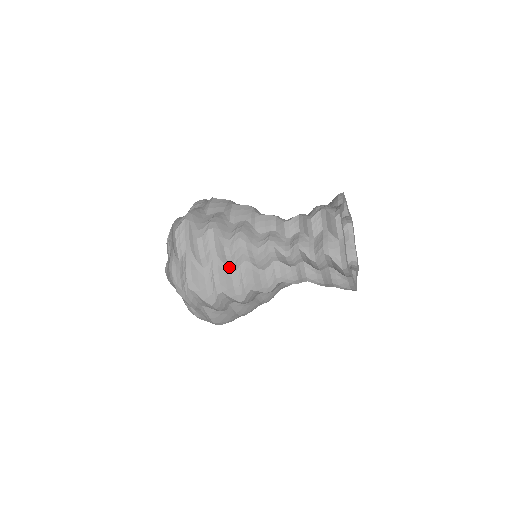
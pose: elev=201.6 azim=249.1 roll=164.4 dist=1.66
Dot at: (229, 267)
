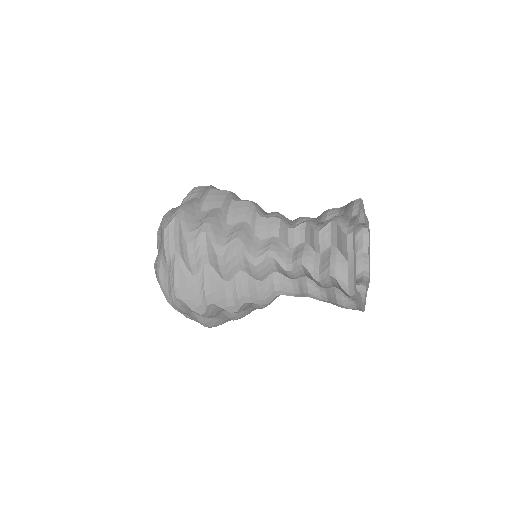
Dot at: (222, 276)
